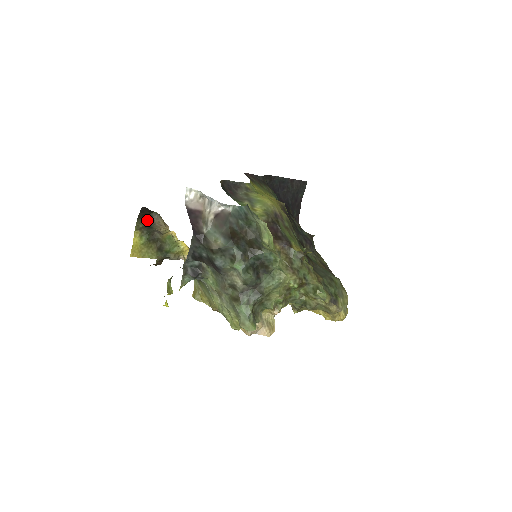
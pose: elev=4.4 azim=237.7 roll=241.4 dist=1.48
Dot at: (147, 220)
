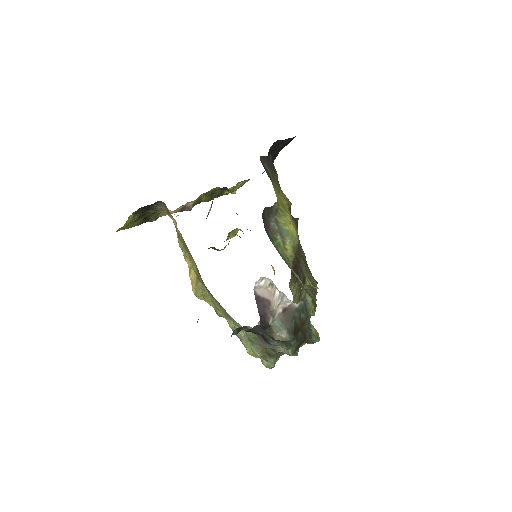
Dot at: (148, 206)
